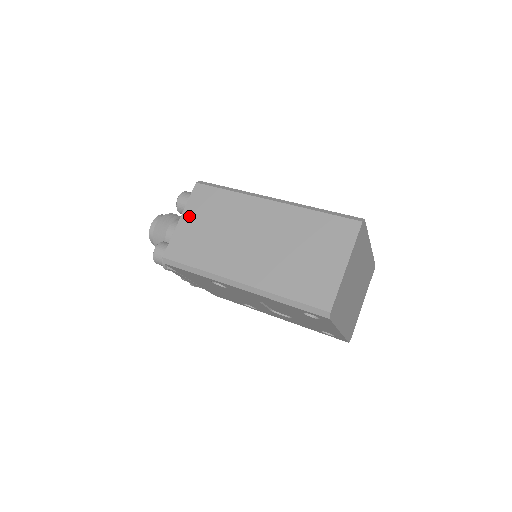
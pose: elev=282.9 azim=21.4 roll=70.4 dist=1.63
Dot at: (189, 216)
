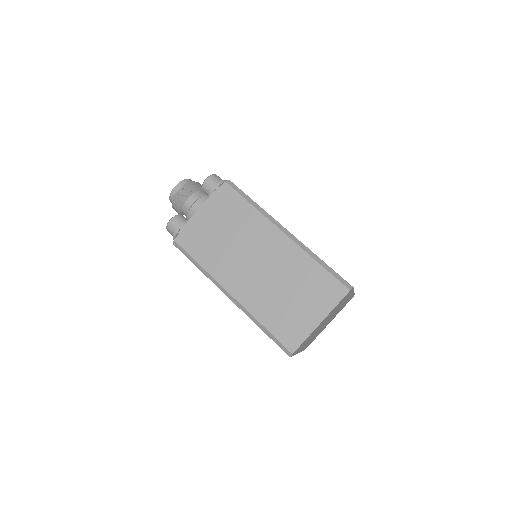
Dot at: (209, 212)
